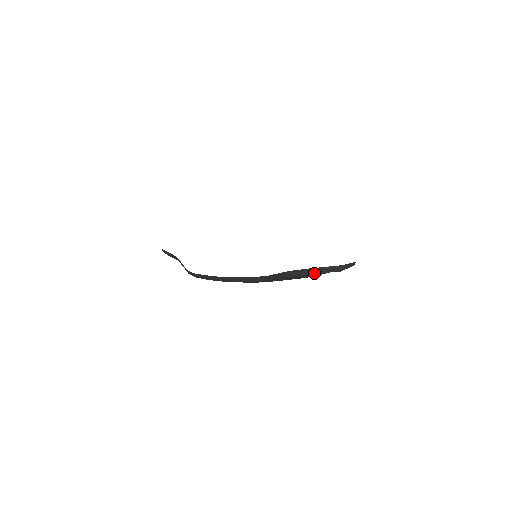
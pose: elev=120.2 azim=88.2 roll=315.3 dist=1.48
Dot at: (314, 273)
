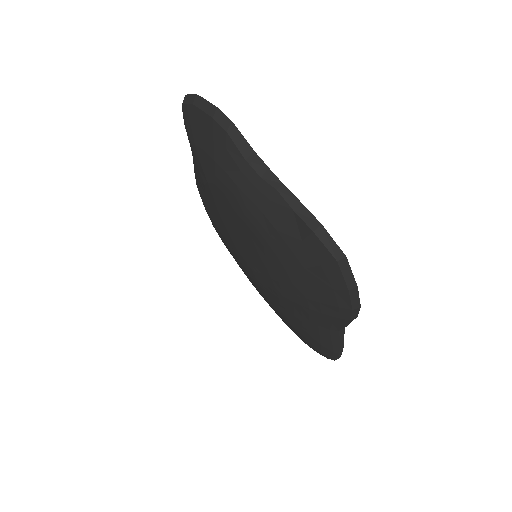
Dot at: (281, 196)
